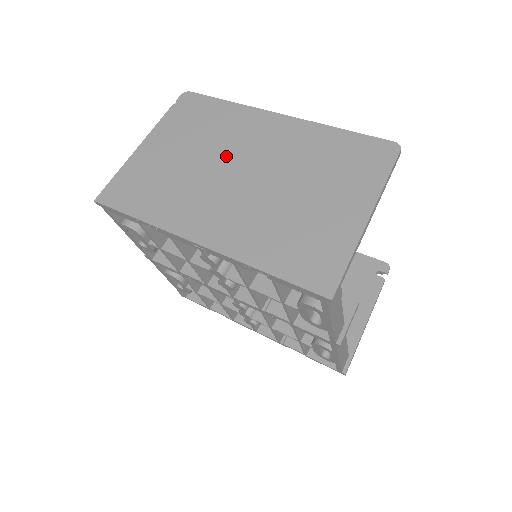
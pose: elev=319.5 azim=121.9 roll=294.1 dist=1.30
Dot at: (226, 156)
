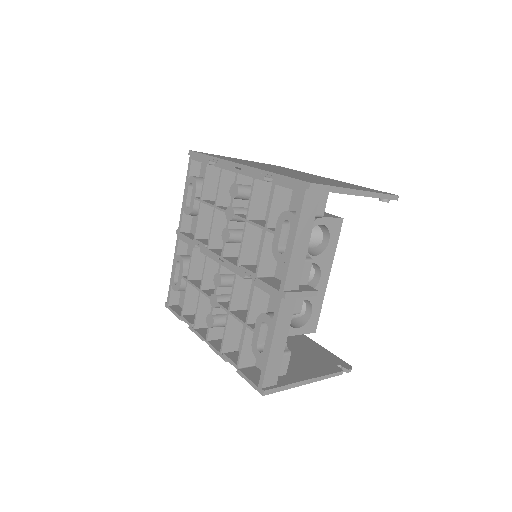
Dot at: occluded
